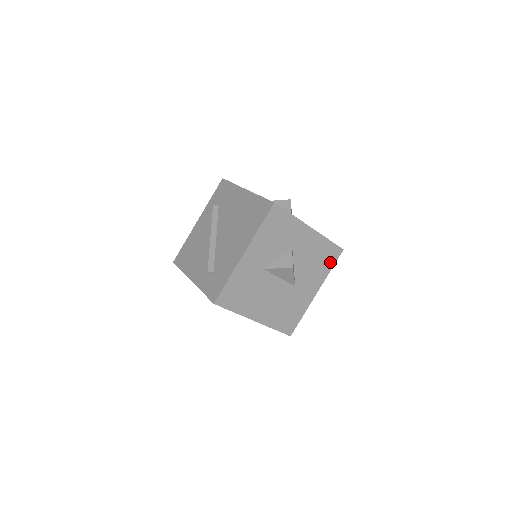
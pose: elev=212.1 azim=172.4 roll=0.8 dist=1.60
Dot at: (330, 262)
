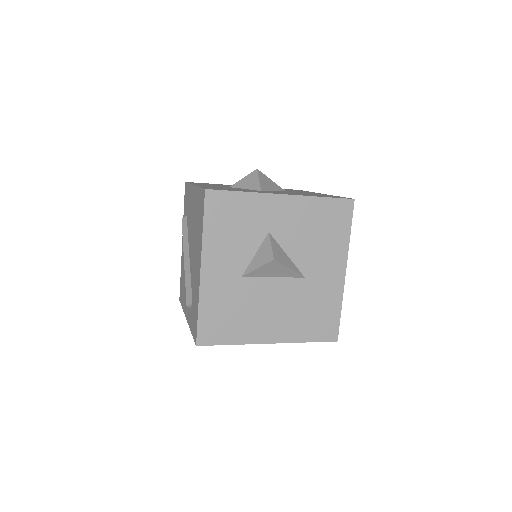
Dot at: (342, 225)
